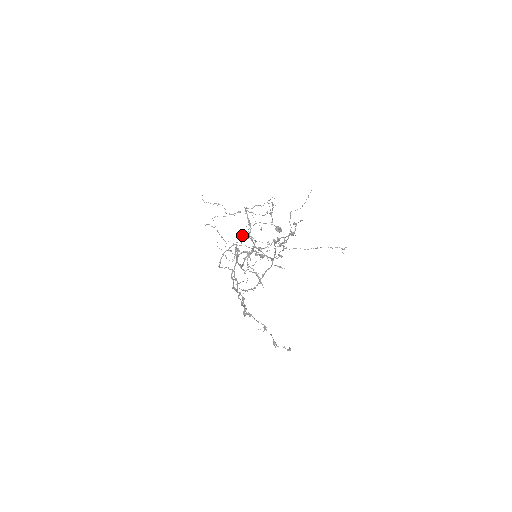
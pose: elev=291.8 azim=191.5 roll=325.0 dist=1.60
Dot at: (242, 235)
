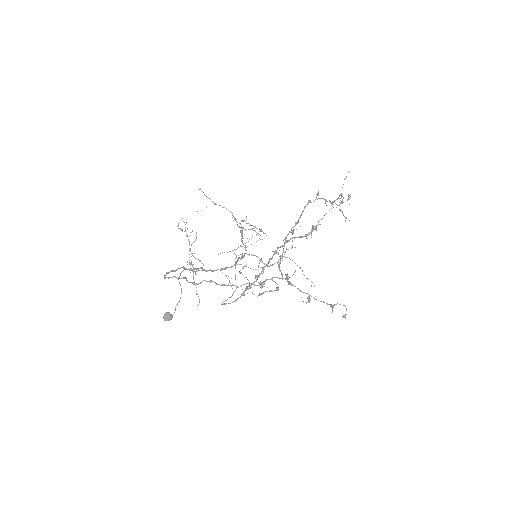
Dot at: occluded
